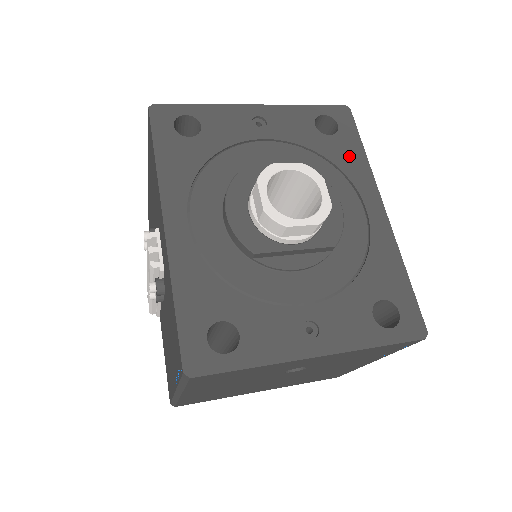
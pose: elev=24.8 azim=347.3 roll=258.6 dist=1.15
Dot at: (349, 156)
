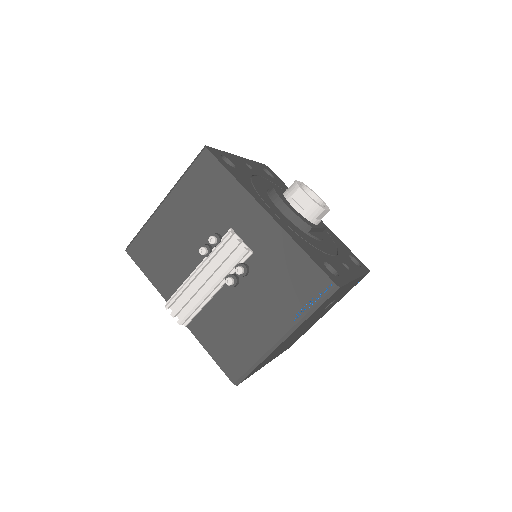
Dot at: occluded
